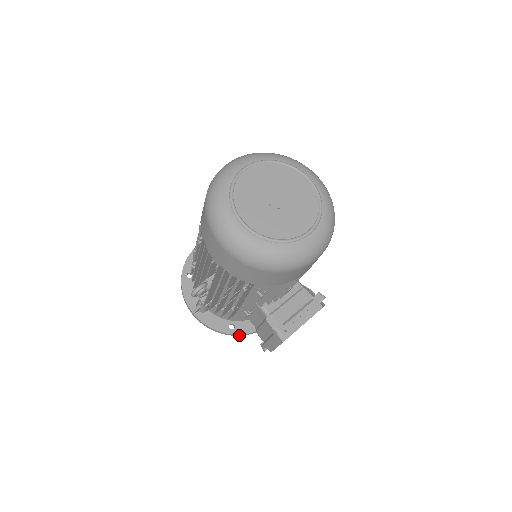
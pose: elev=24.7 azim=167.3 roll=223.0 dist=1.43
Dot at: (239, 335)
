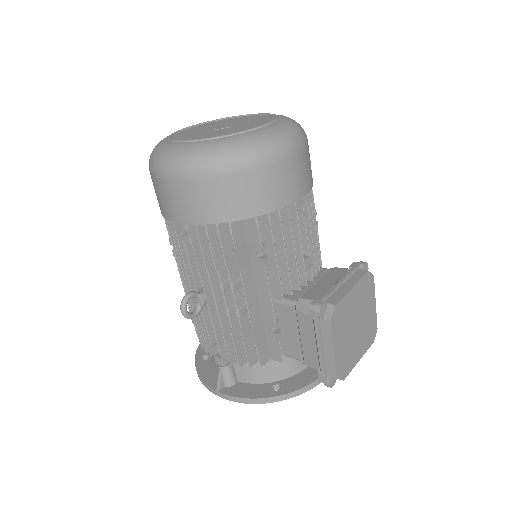
Dot at: (291, 396)
